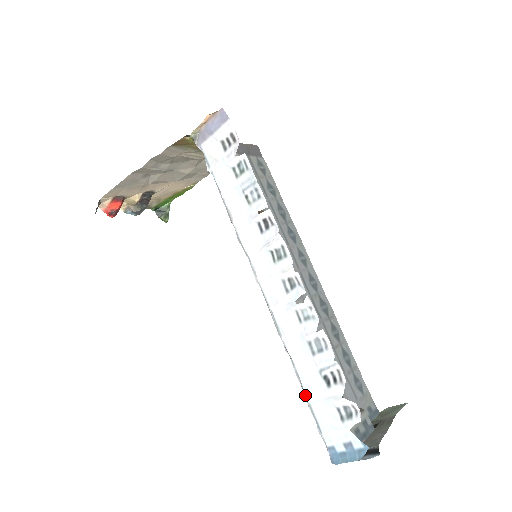
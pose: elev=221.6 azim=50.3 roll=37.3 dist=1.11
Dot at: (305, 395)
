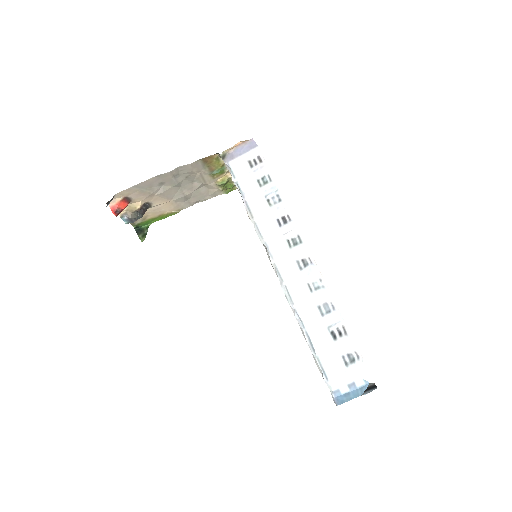
Dot at: (313, 350)
